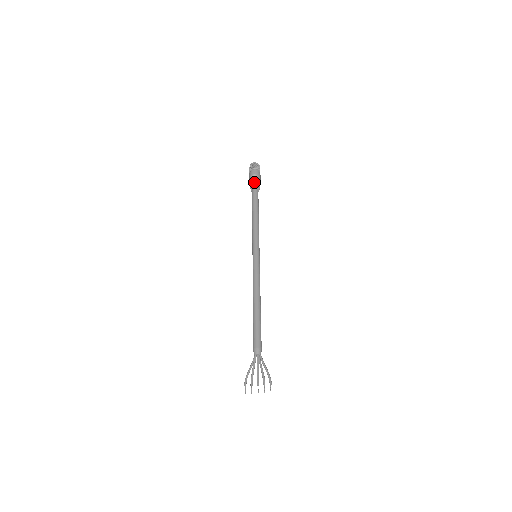
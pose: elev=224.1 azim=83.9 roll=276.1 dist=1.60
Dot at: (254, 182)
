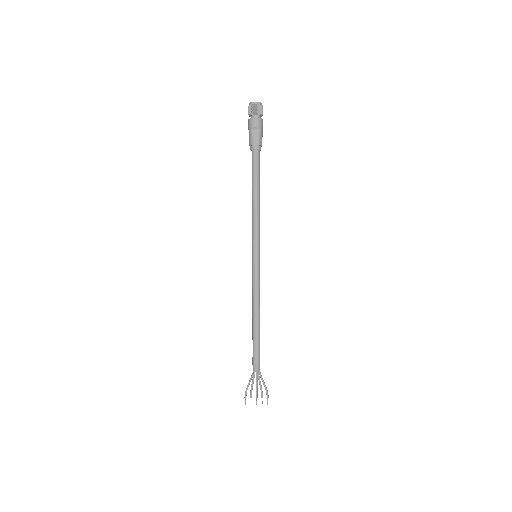
Dot at: (255, 141)
